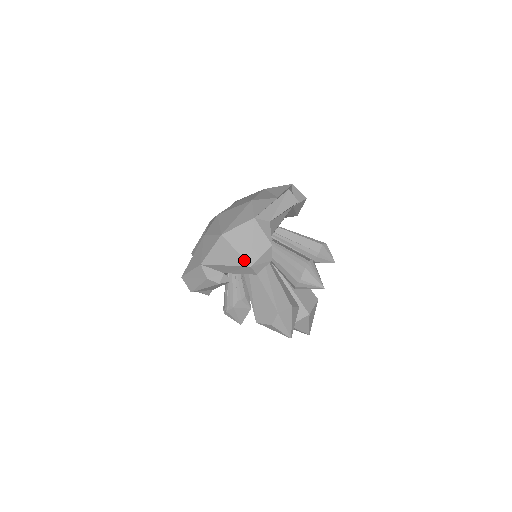
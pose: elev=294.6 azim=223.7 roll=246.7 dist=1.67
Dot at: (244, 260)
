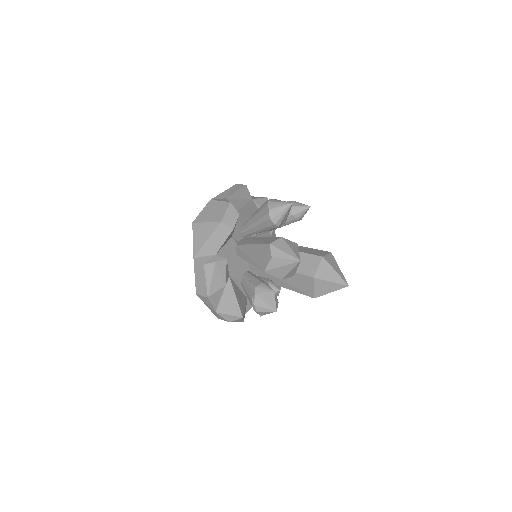
Dot at: (215, 223)
